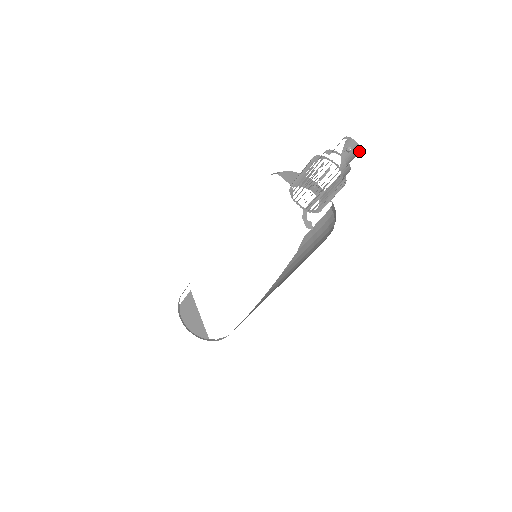
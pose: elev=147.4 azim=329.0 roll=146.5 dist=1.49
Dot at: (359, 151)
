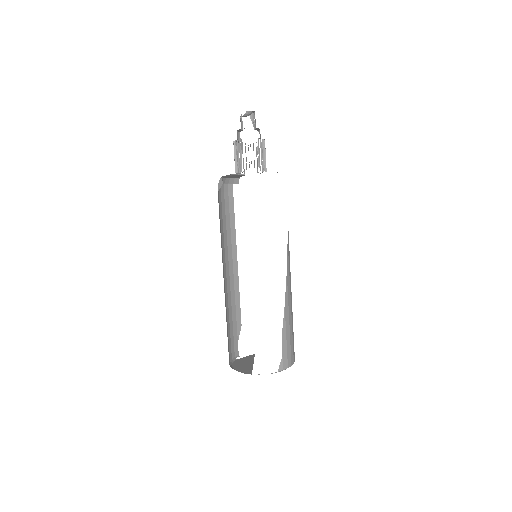
Dot at: occluded
